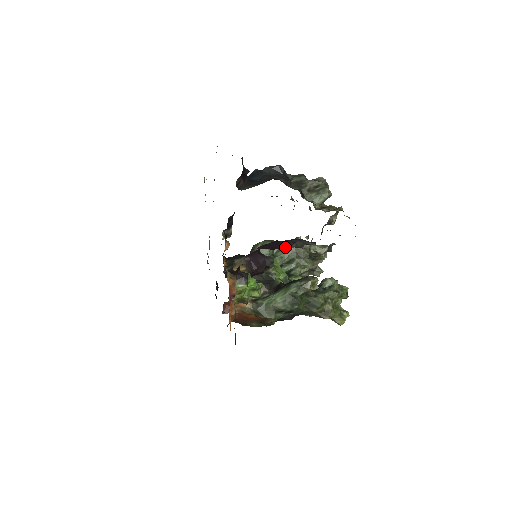
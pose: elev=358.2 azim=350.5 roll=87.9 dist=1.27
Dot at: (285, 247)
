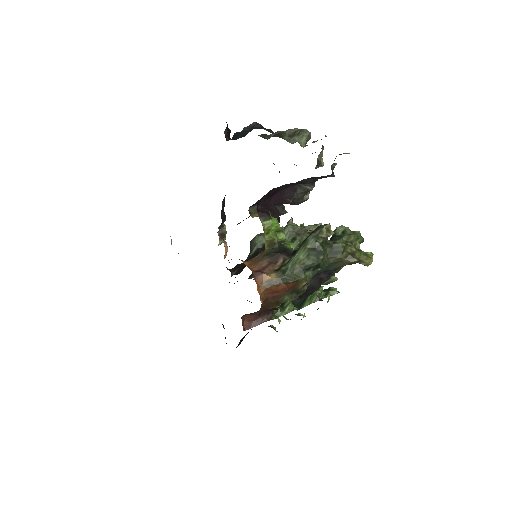
Dot at: (288, 197)
